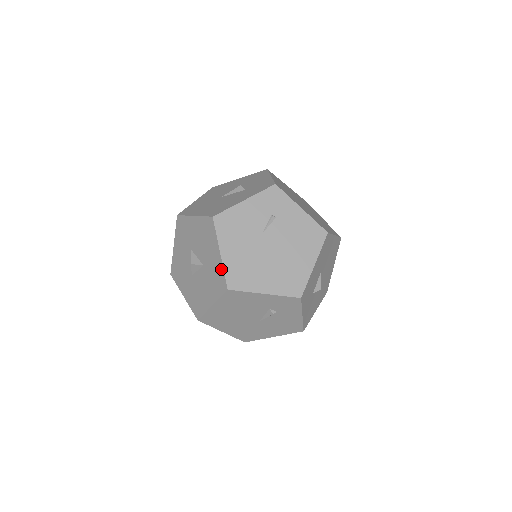
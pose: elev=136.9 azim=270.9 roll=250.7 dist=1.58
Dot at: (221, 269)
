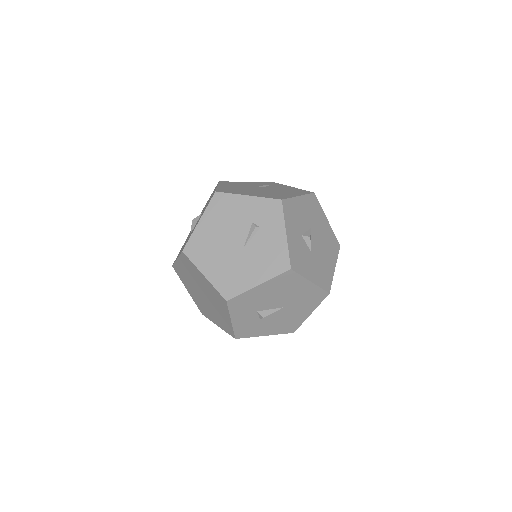
Dot at: occluded
